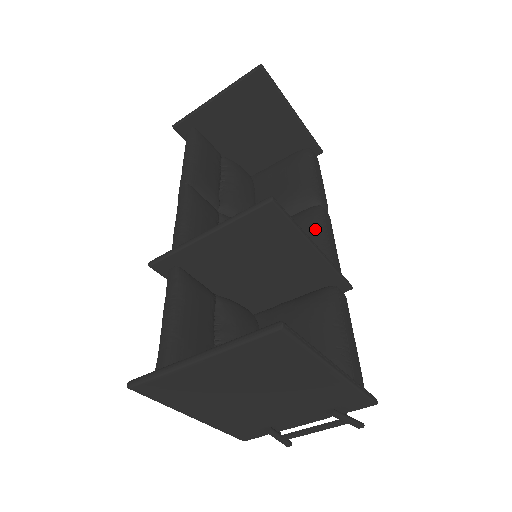
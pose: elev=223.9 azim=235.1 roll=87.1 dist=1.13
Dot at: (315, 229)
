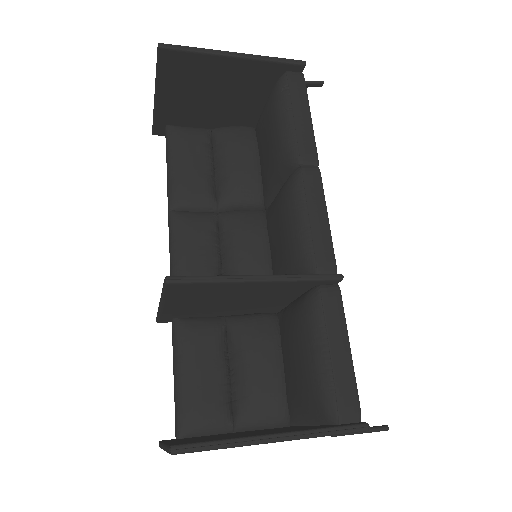
Dot at: (293, 211)
